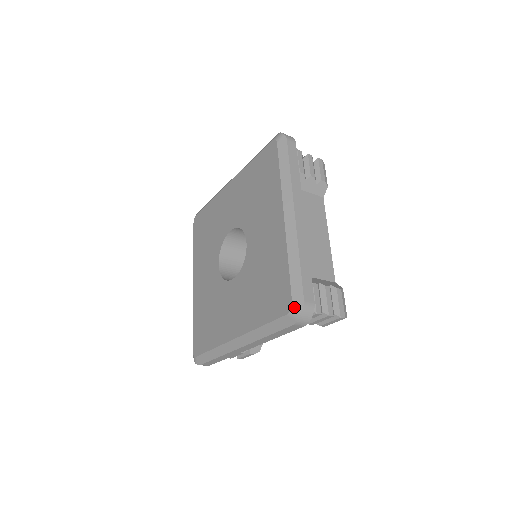
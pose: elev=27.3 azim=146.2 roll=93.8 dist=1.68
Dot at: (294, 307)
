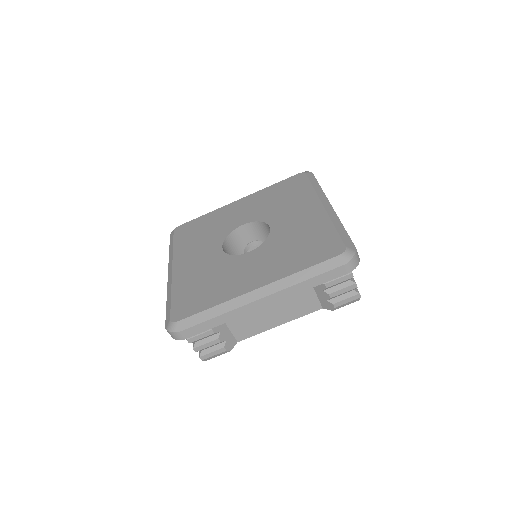
Dot at: (348, 249)
